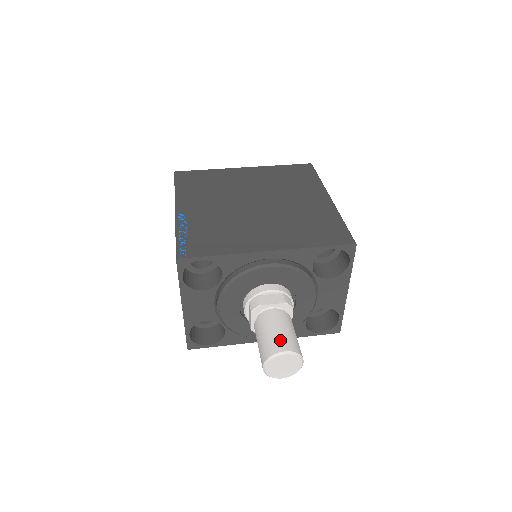
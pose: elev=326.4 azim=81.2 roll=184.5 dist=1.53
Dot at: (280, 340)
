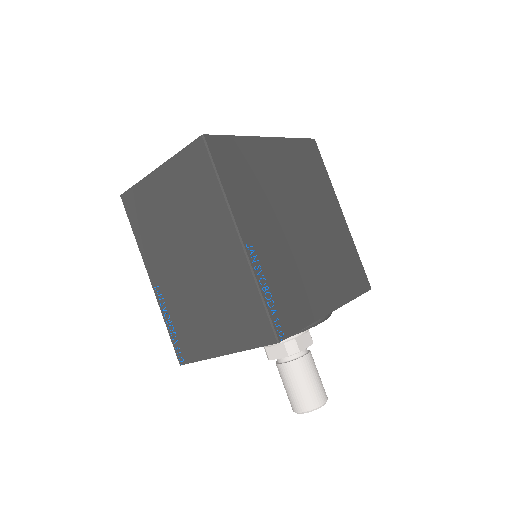
Dot at: (320, 391)
